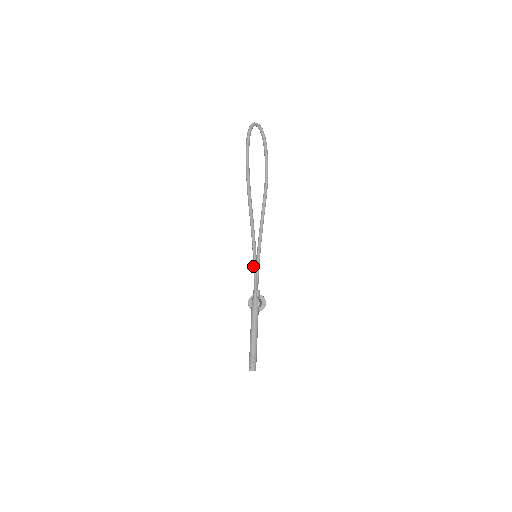
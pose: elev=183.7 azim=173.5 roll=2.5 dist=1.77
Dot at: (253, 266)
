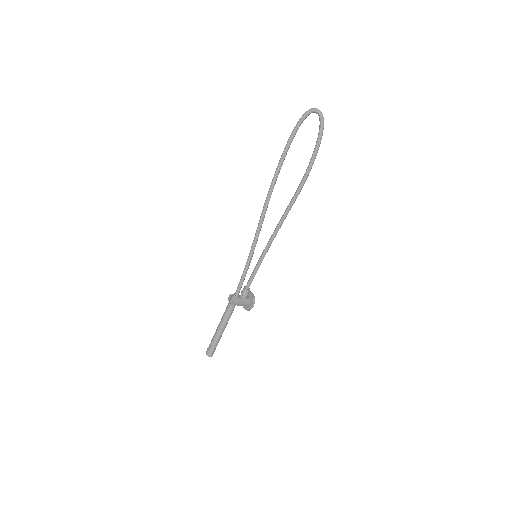
Dot at: (246, 264)
